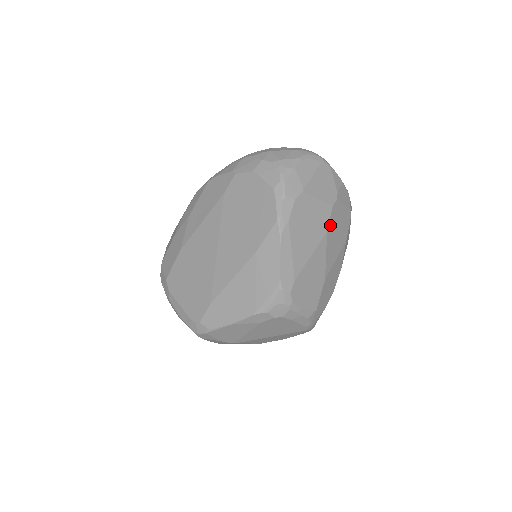
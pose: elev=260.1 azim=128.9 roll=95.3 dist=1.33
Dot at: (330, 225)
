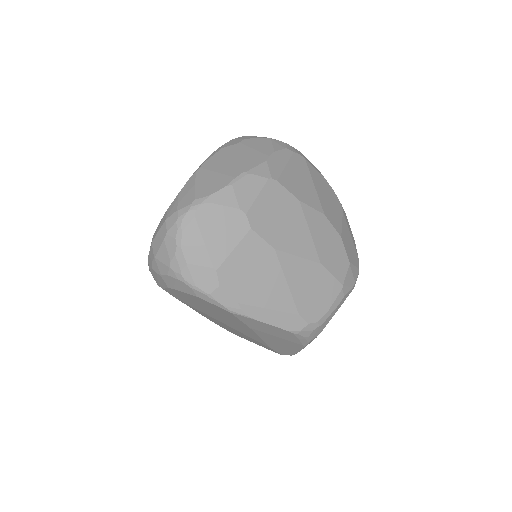
Dot at: (269, 239)
